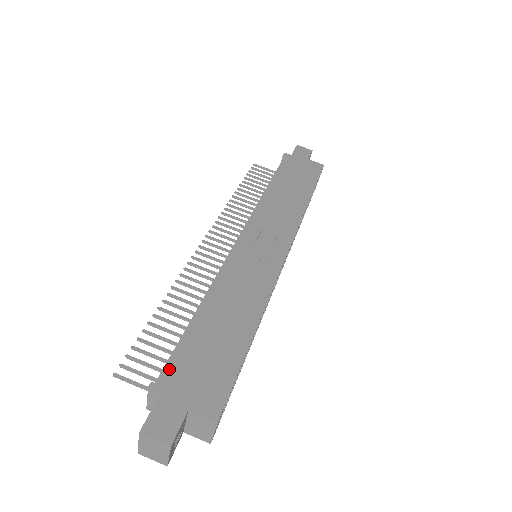
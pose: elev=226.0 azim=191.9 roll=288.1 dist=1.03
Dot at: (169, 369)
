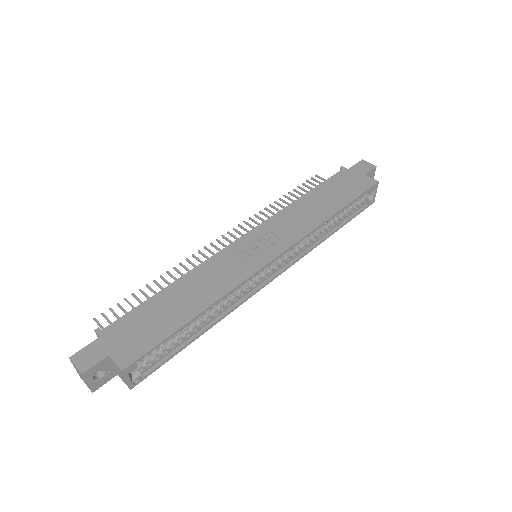
Dot at: (116, 323)
